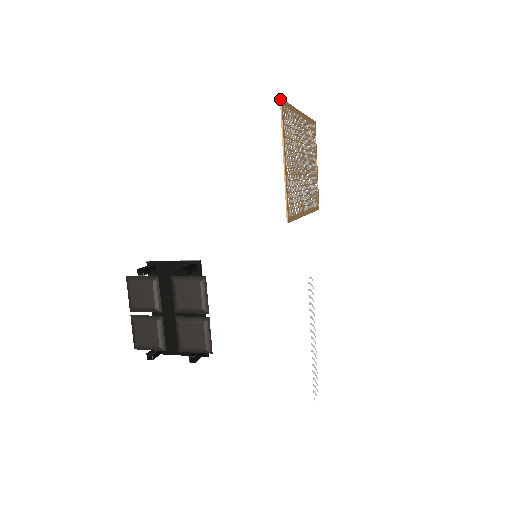
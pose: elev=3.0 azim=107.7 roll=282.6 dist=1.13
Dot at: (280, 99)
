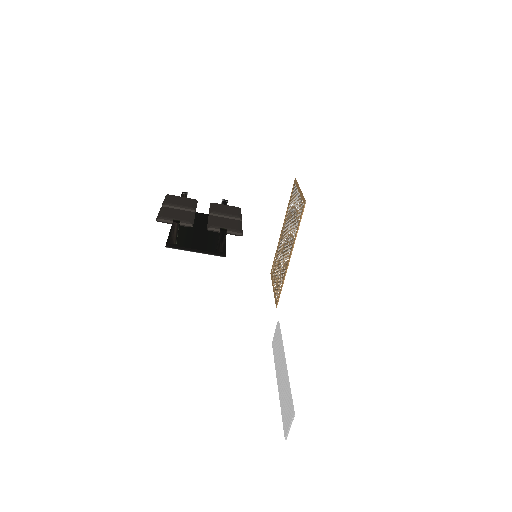
Dot at: (295, 178)
